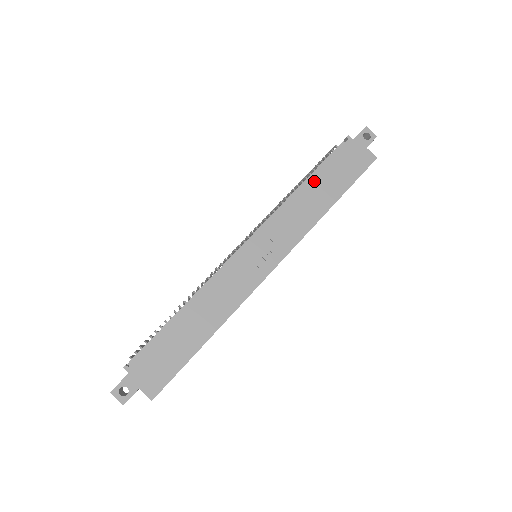
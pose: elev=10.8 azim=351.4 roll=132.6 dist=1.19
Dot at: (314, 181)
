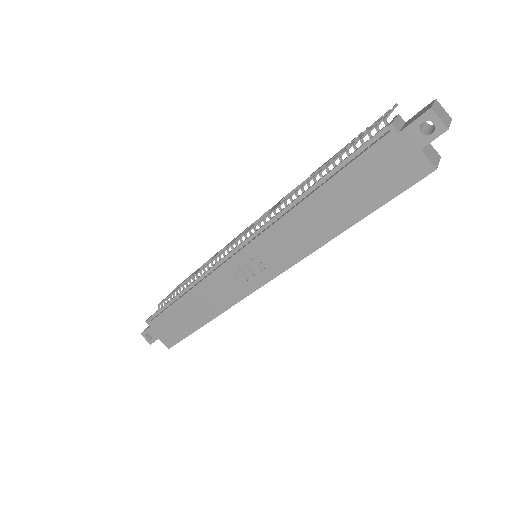
Dot at: (322, 194)
